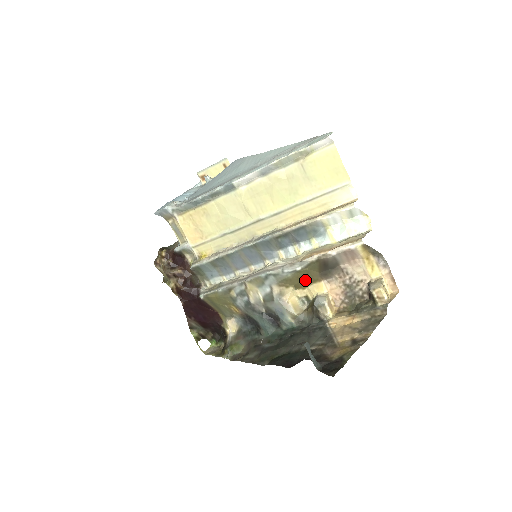
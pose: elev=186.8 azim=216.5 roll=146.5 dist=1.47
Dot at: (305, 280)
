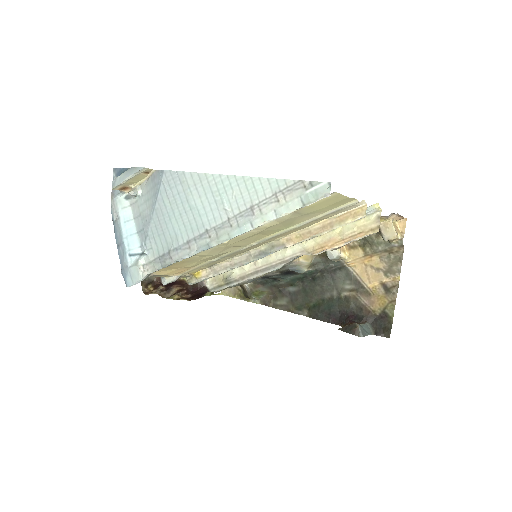
Dot at: occluded
